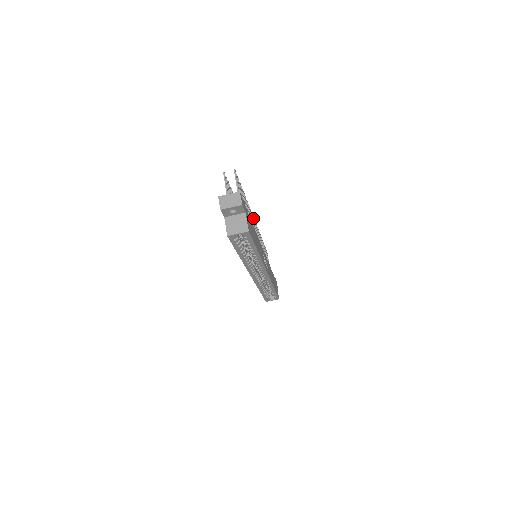
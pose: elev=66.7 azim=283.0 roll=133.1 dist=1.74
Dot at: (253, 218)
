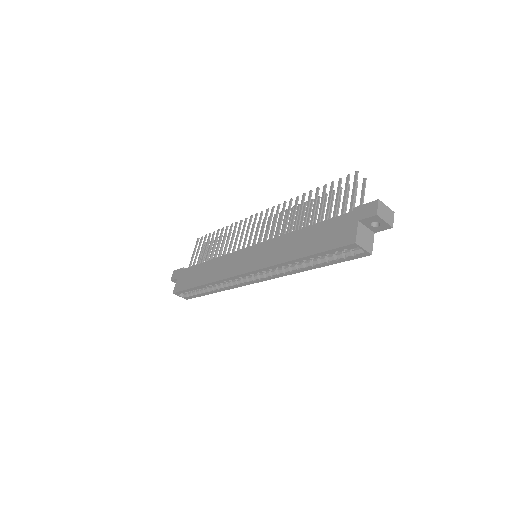
Dot at: occluded
